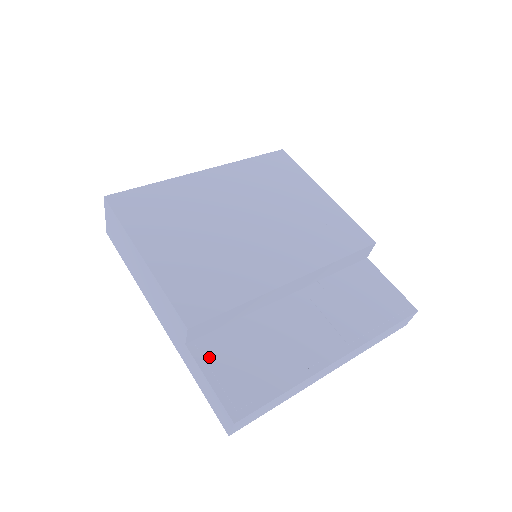
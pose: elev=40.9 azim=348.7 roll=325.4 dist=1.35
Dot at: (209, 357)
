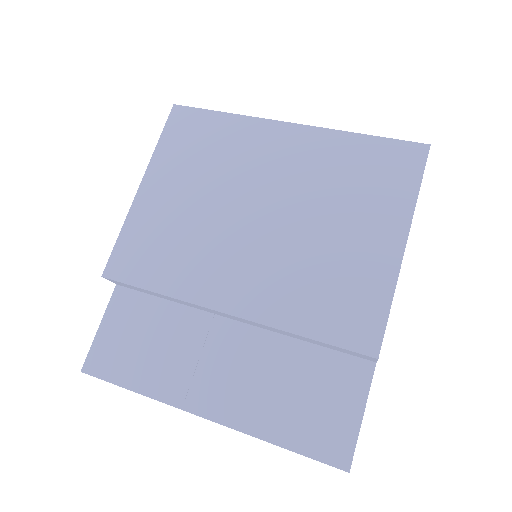
Dot at: (118, 309)
